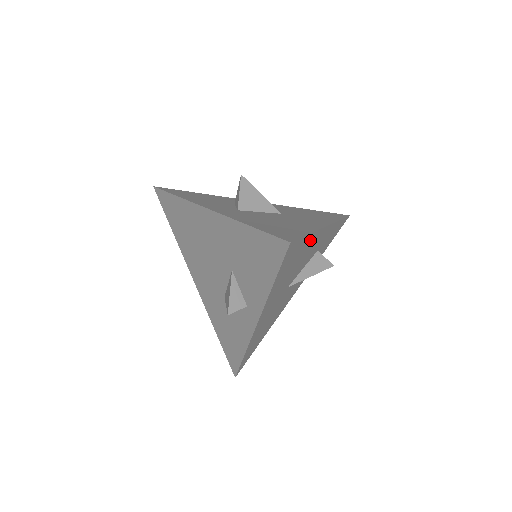
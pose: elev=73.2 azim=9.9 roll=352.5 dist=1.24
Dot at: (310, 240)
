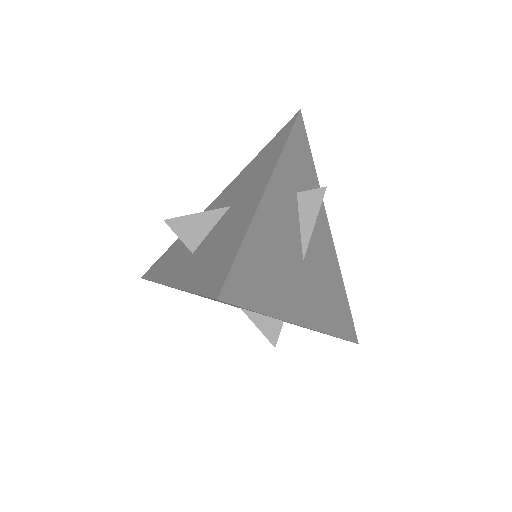
Dot at: (259, 229)
